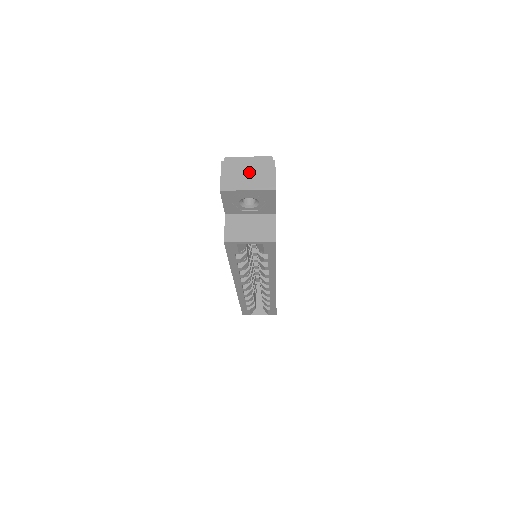
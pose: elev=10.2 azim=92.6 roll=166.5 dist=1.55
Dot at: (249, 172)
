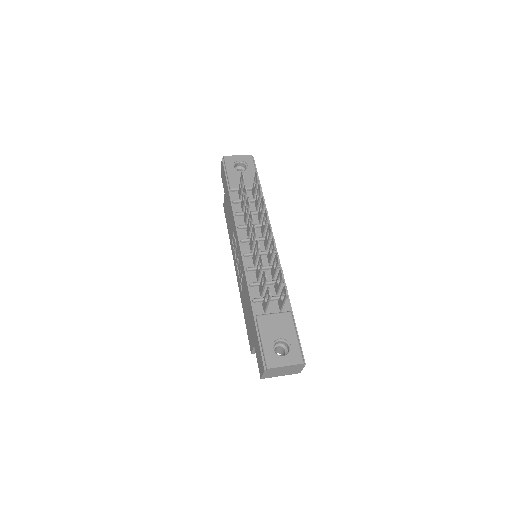
Dot at: (284, 371)
